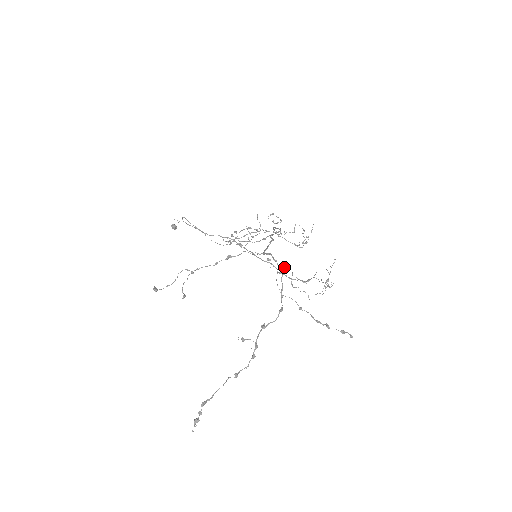
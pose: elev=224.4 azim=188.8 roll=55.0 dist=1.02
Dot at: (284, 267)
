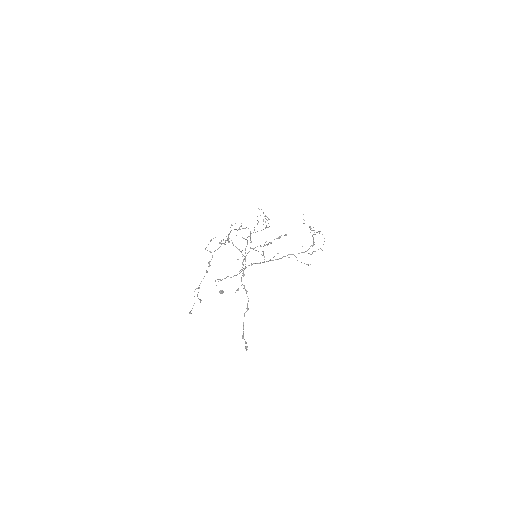
Dot at: (229, 238)
